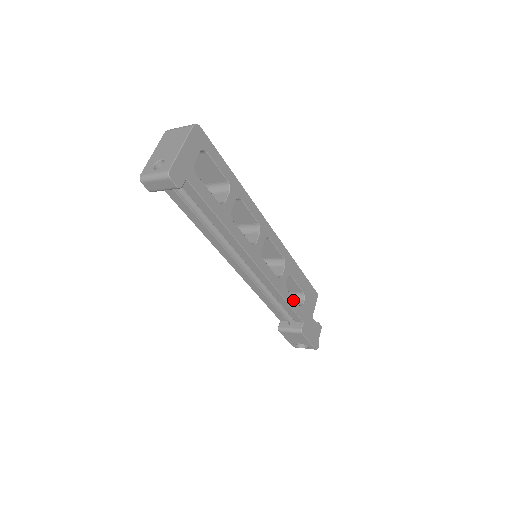
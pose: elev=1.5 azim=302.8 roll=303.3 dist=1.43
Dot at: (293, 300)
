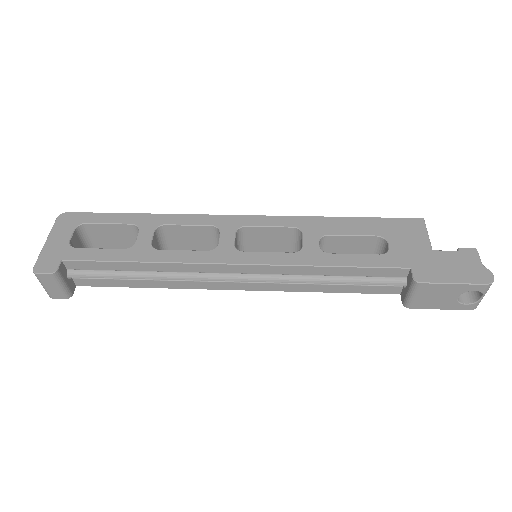
Dot at: (355, 257)
